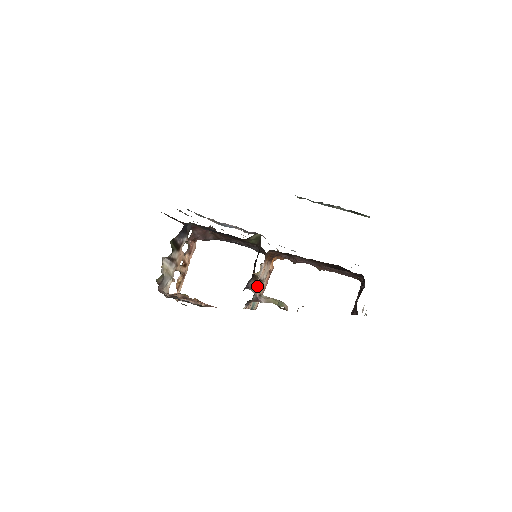
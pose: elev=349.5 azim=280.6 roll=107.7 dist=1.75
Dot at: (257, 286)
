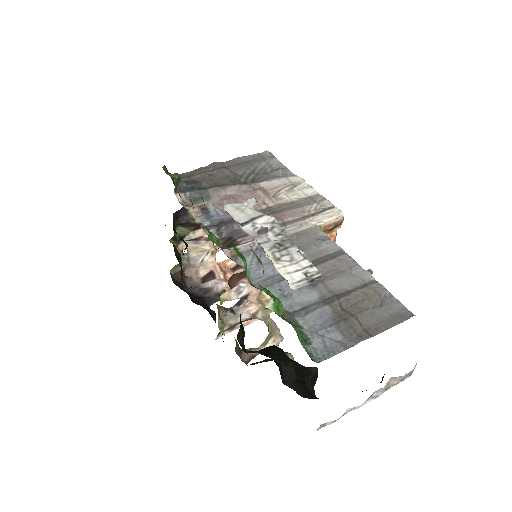
Dot at: occluded
